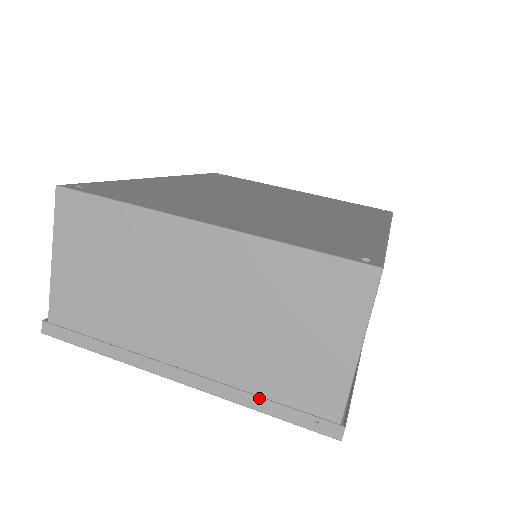
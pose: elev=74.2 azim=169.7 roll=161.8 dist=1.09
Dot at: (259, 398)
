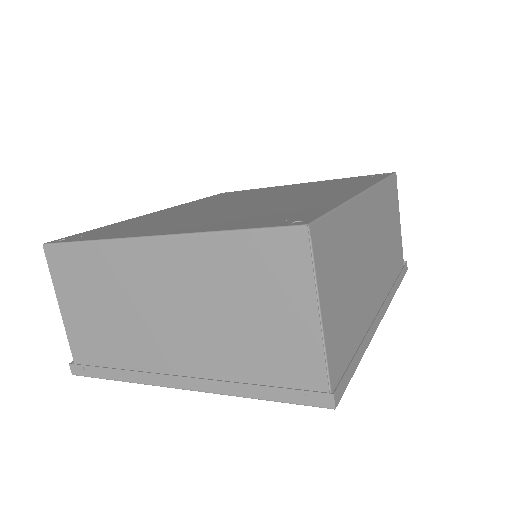
Dot at: (250, 386)
